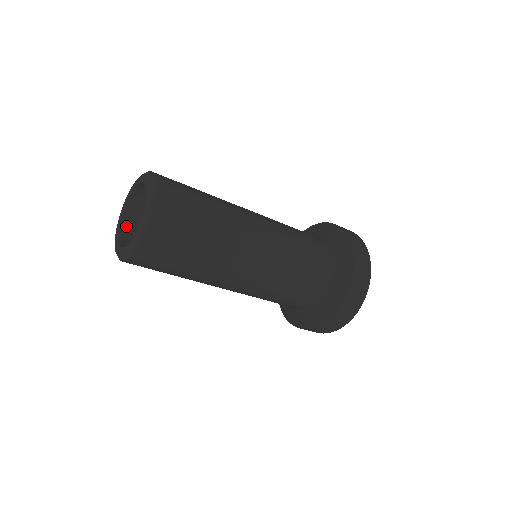
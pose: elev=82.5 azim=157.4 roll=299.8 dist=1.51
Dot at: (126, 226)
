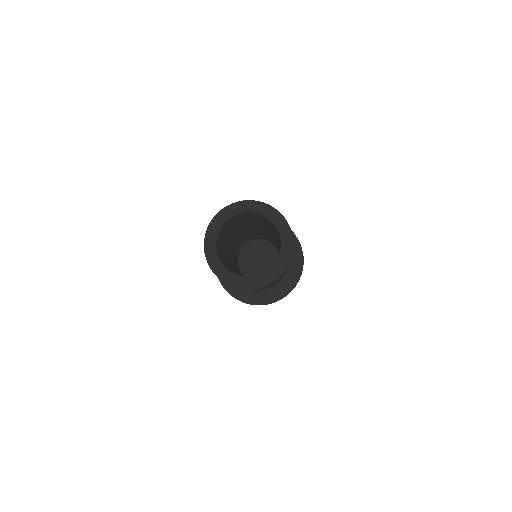
Dot at: (224, 225)
